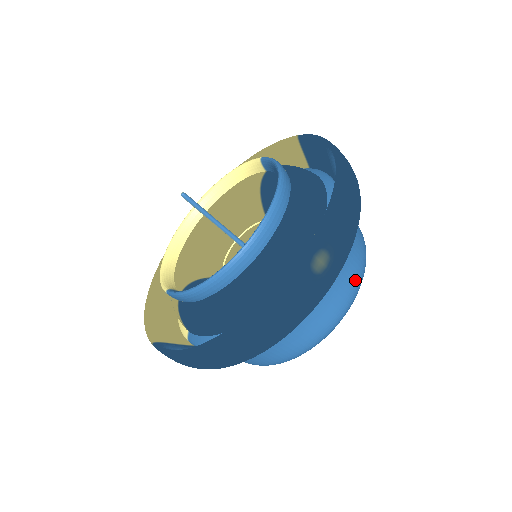
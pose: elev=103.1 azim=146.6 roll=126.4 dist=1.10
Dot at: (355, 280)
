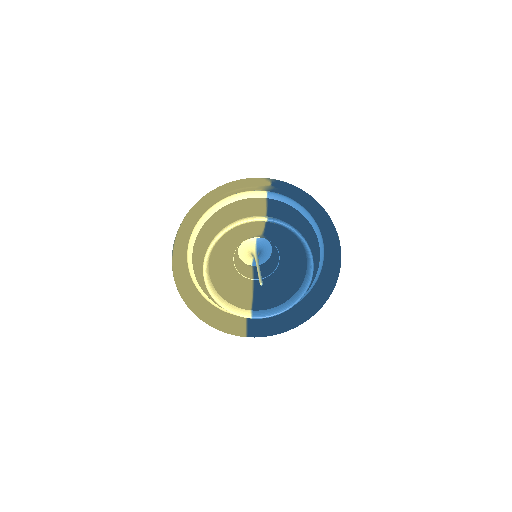
Dot at: occluded
